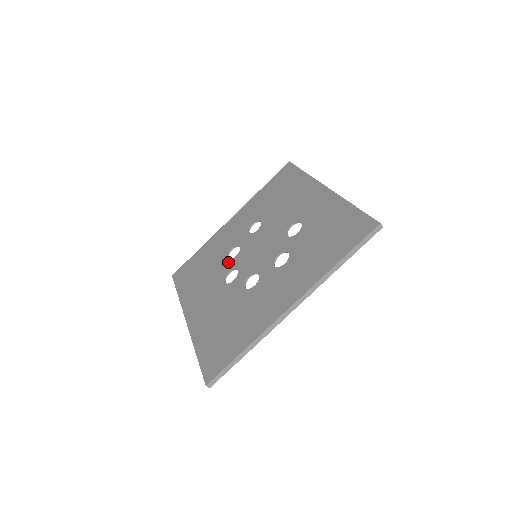
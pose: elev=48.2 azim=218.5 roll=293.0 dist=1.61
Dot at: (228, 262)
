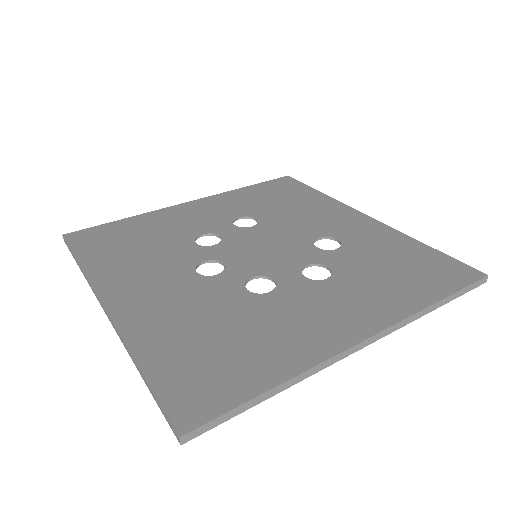
Dot at: (199, 248)
